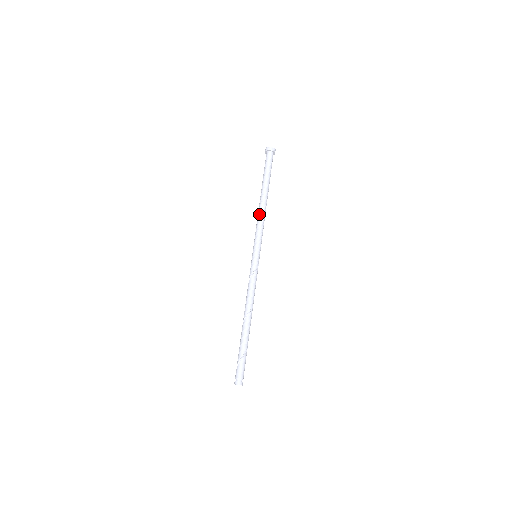
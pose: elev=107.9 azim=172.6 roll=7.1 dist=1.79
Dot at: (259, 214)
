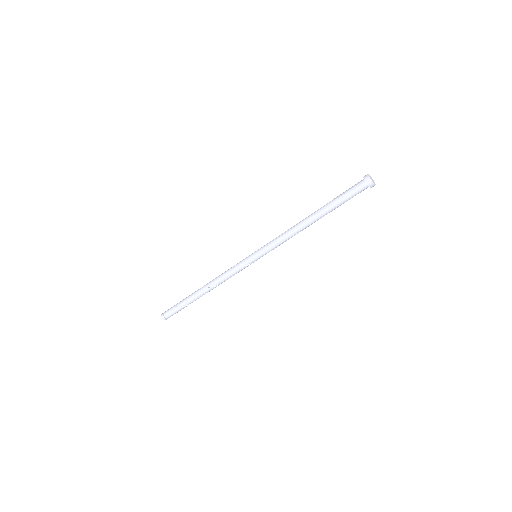
Dot at: (291, 228)
